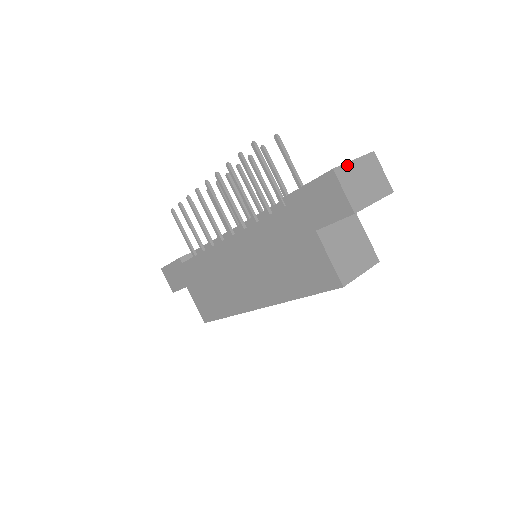
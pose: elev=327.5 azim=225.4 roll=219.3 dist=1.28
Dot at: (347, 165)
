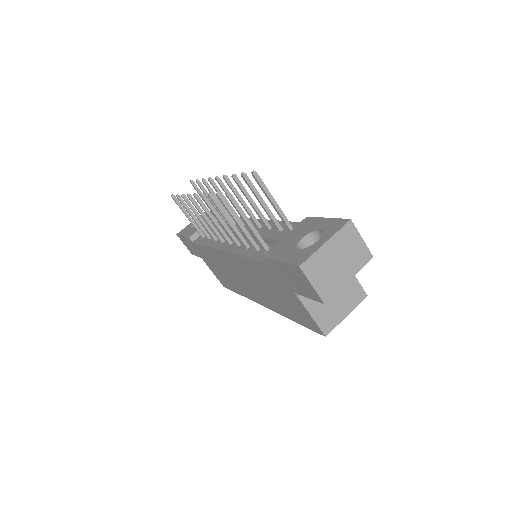
Dot at: (316, 253)
